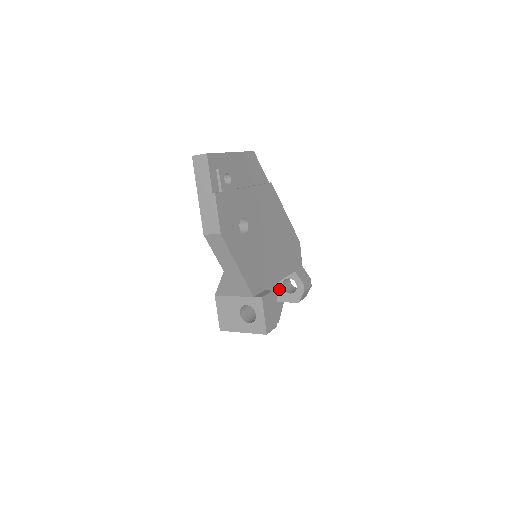
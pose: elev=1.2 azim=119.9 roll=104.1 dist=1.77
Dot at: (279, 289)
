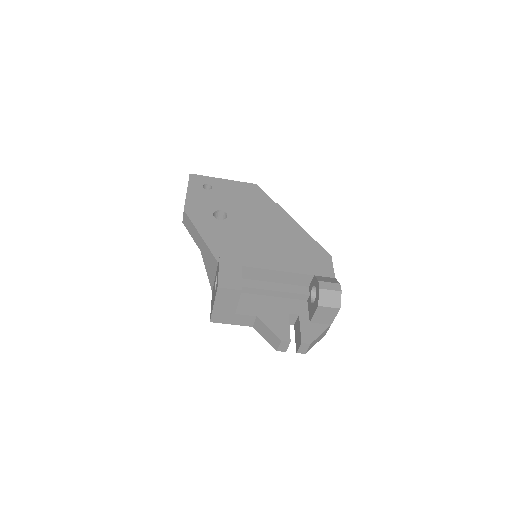
Dot at: (309, 306)
